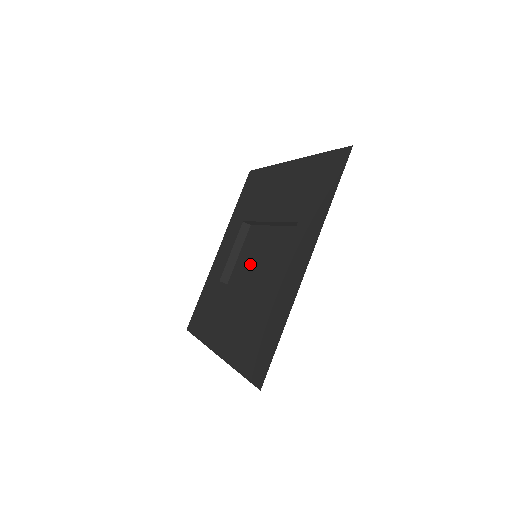
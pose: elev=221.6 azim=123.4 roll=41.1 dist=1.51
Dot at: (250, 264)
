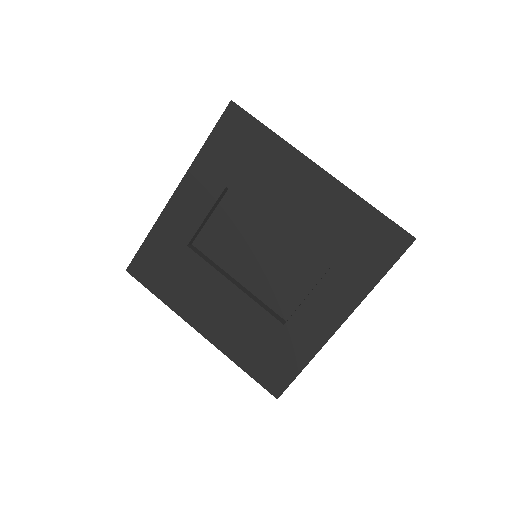
Dot at: (236, 247)
